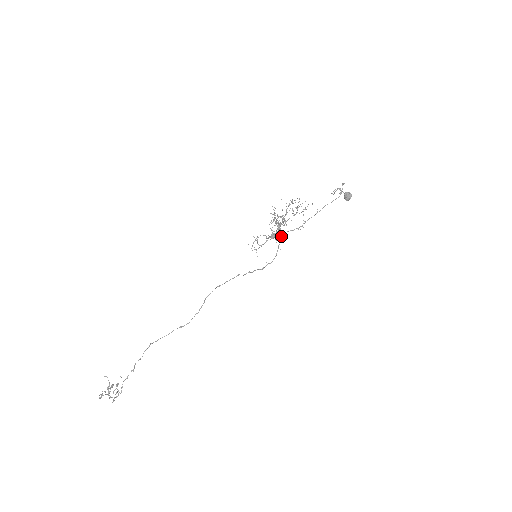
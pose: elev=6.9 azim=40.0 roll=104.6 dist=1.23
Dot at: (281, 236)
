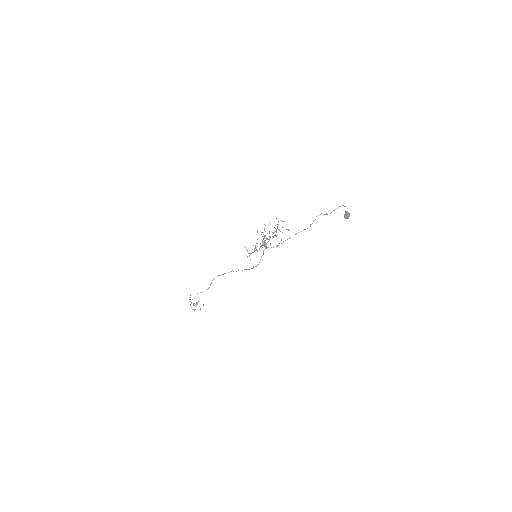
Dot at: occluded
